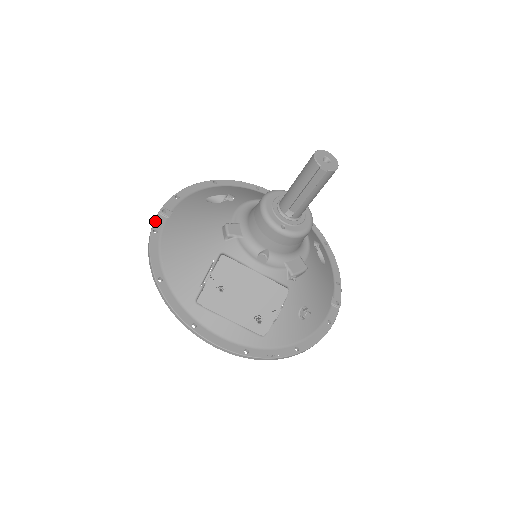
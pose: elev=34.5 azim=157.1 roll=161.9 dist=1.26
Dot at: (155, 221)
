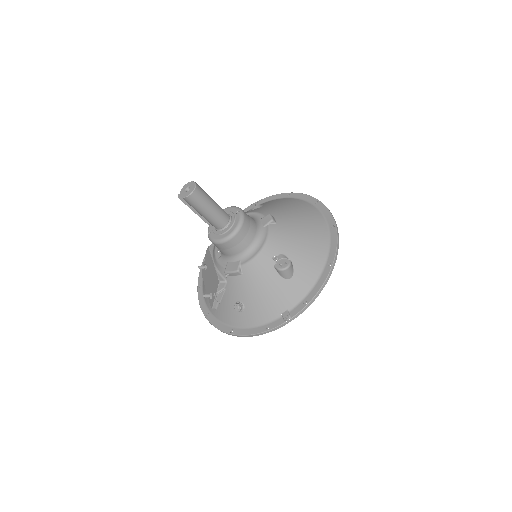
Dot at: occluded
